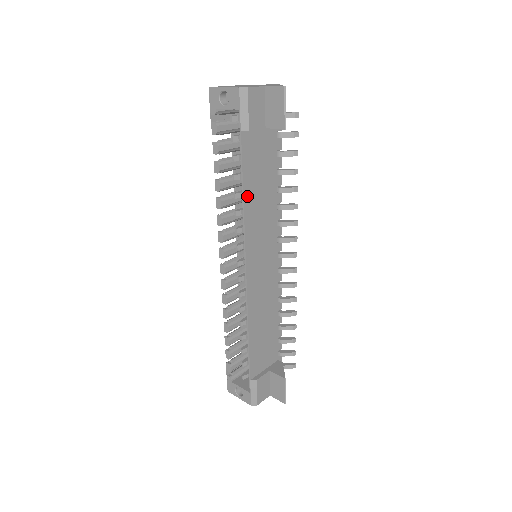
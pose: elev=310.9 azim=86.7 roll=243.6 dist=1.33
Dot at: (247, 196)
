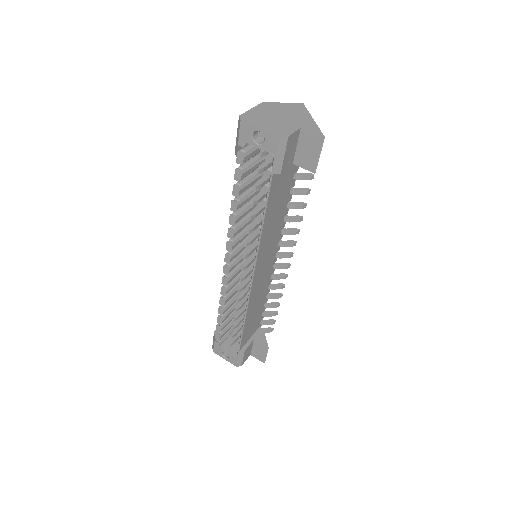
Dot at: (265, 224)
